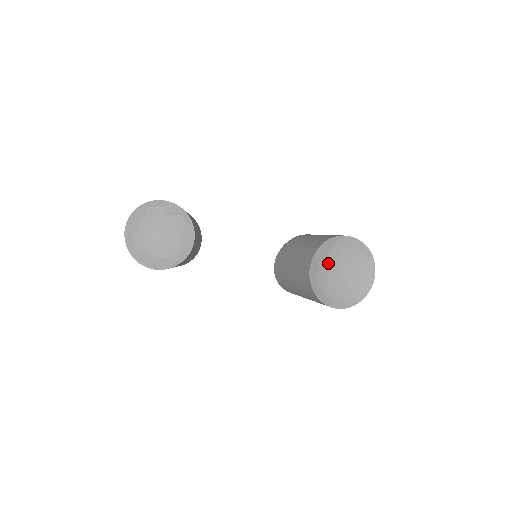
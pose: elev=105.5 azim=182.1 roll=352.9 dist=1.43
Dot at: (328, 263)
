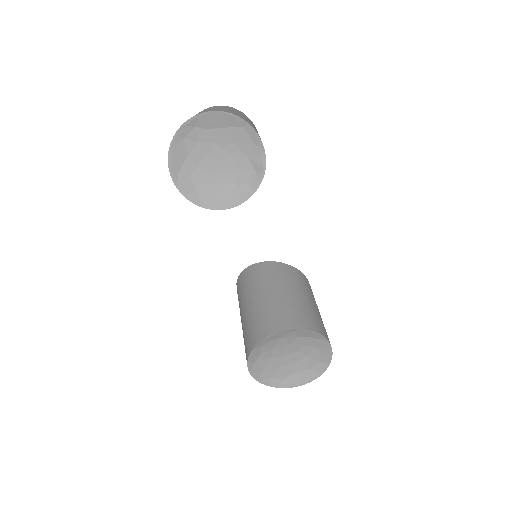
Dot at: (292, 341)
